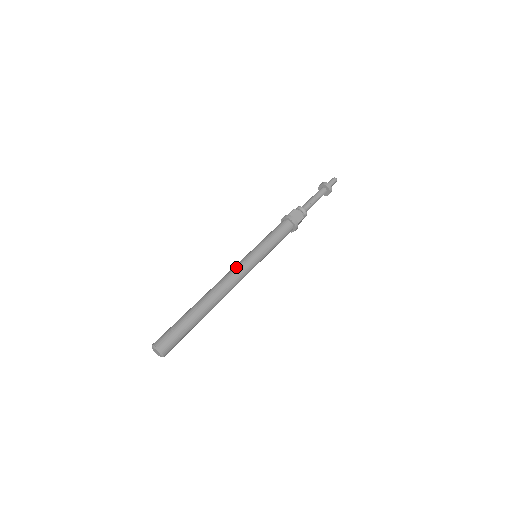
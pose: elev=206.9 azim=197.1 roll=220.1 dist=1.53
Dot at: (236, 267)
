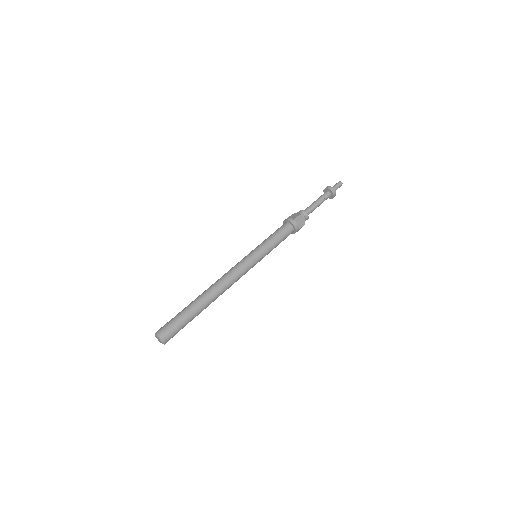
Dot at: (239, 268)
